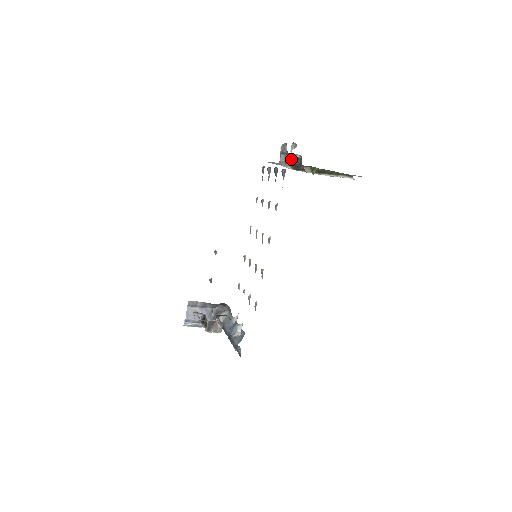
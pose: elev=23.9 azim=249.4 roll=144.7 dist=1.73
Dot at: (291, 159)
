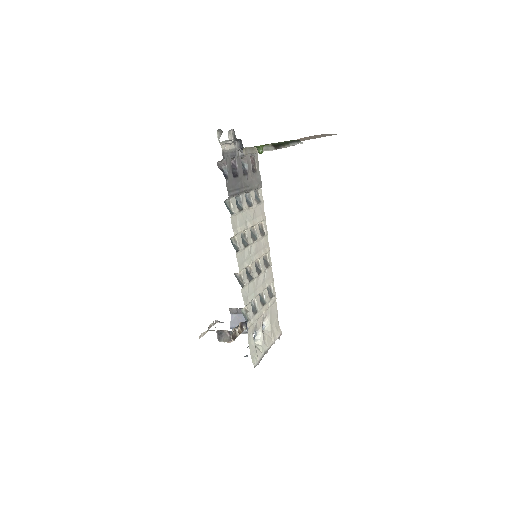
Dot at: (242, 144)
